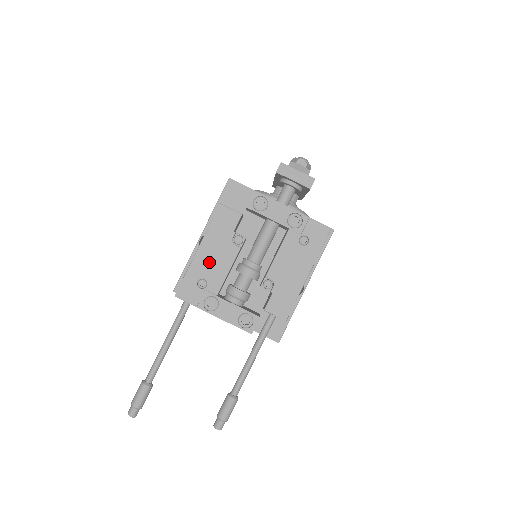
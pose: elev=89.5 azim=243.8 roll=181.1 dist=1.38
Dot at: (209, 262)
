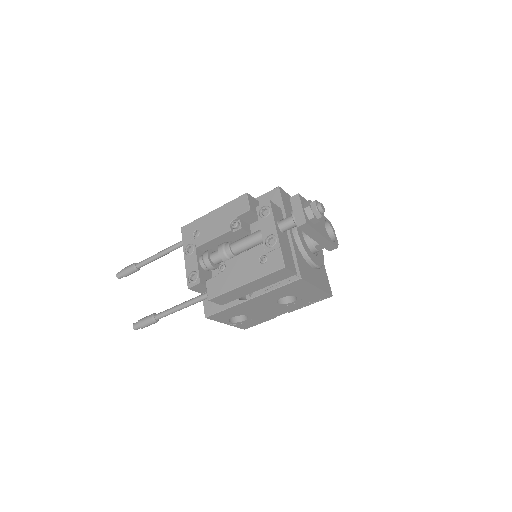
Dot at: (210, 224)
